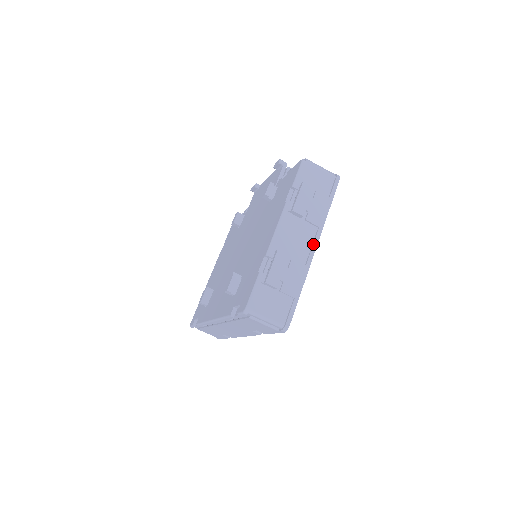
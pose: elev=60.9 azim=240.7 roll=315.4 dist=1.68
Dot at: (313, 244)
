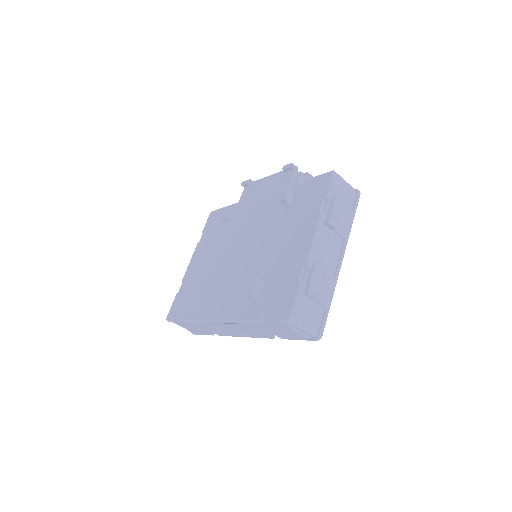
Dot at: (341, 256)
